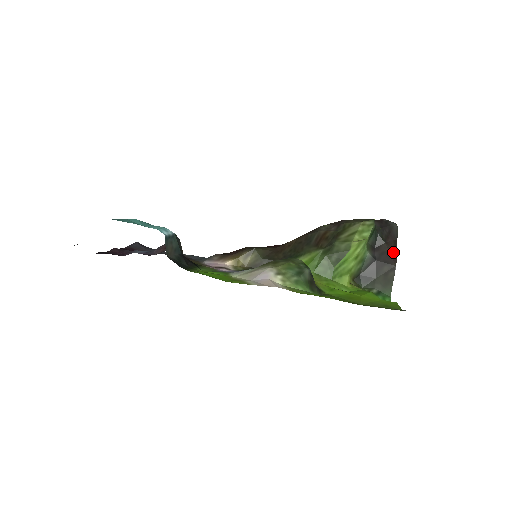
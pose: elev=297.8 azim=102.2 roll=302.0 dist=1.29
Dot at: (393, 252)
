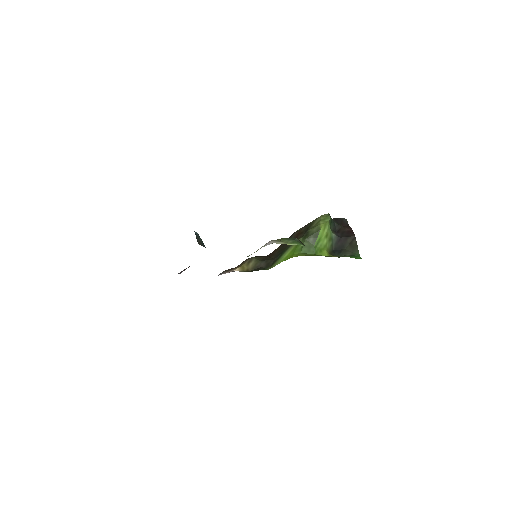
Dot at: (349, 230)
